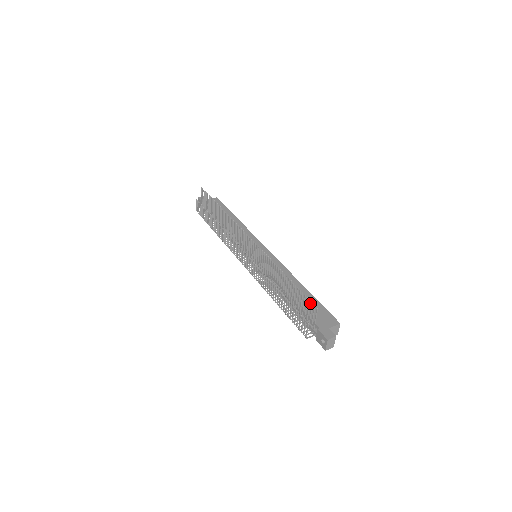
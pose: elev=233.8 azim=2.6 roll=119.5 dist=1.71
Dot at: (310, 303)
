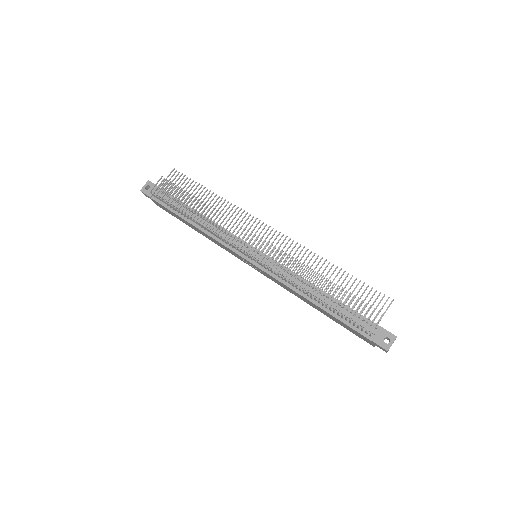
Dot at: occluded
